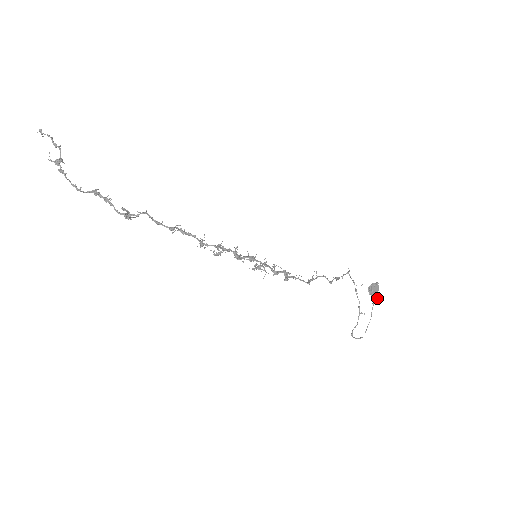
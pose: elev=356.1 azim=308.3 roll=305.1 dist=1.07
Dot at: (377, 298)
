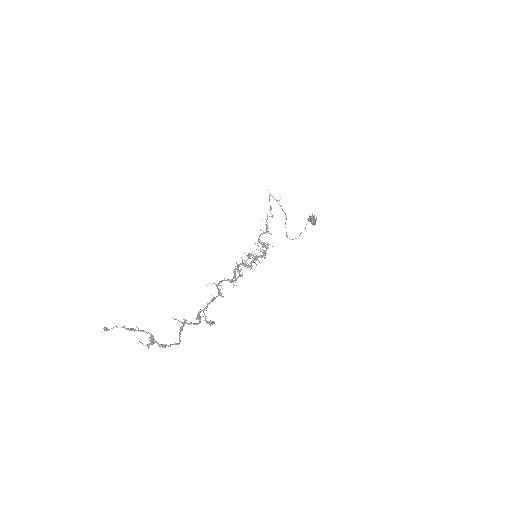
Dot at: occluded
